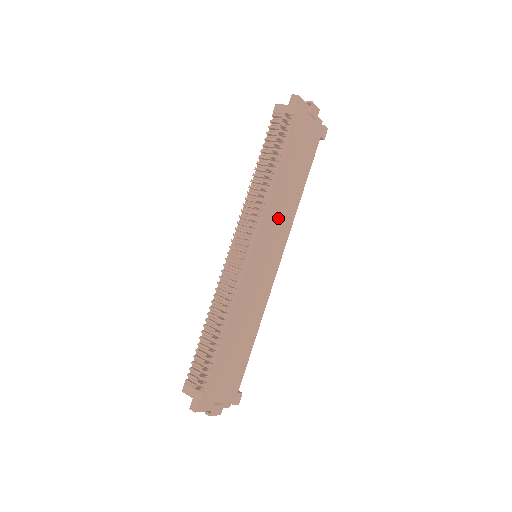
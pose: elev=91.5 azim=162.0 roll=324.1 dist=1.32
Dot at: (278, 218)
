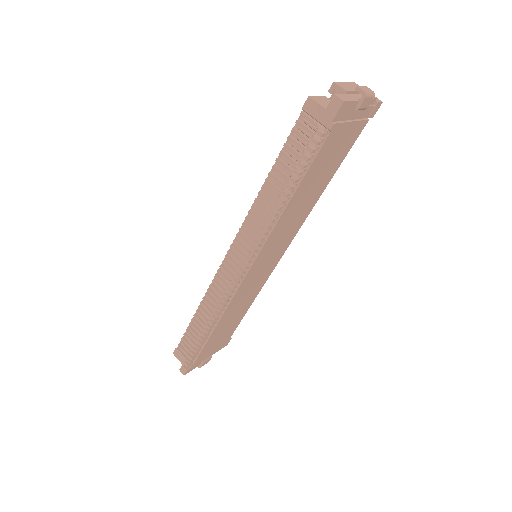
Dot at: (287, 228)
